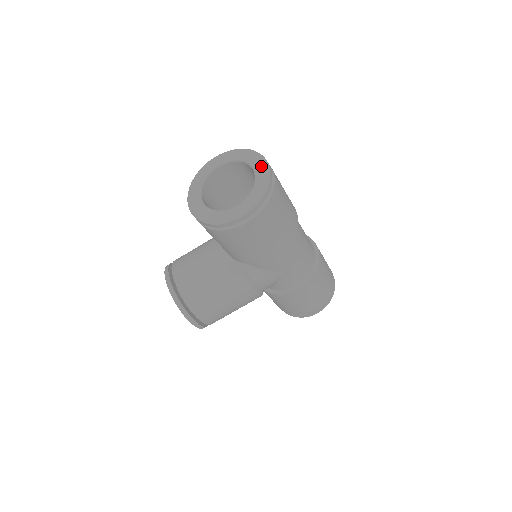
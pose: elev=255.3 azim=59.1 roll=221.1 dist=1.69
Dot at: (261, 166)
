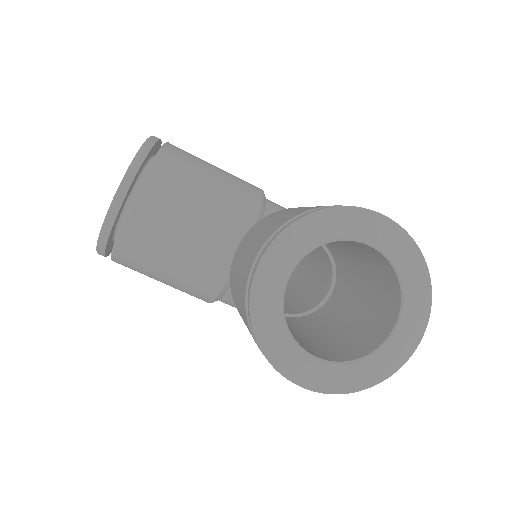
Dot at: (409, 338)
